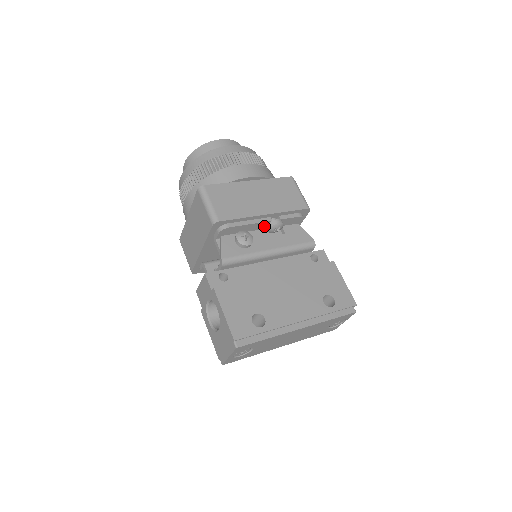
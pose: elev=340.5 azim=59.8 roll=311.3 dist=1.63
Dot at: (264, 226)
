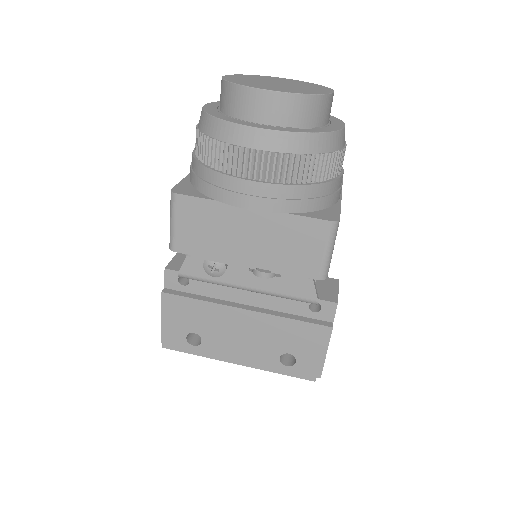
Dot at: occluded
